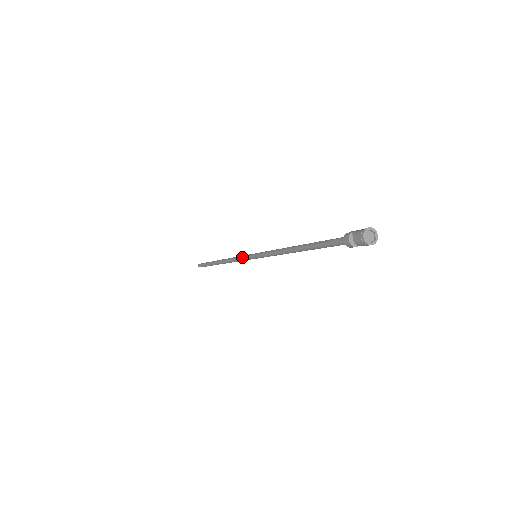
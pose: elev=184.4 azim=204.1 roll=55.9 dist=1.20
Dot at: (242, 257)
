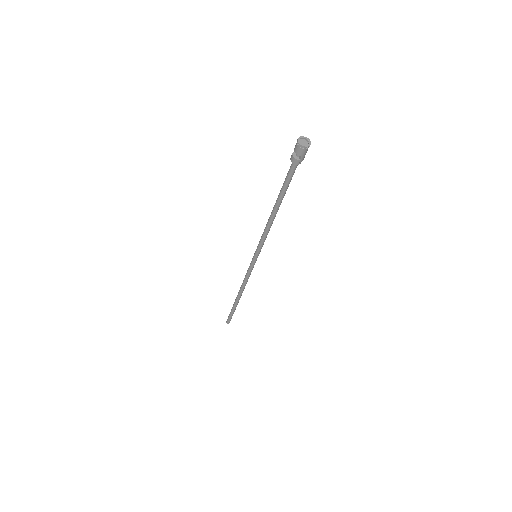
Dot at: occluded
